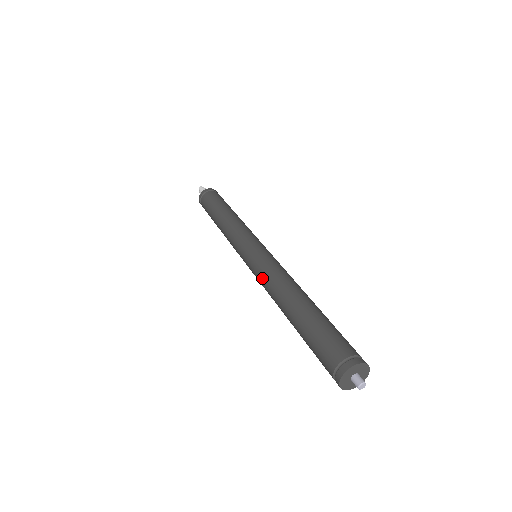
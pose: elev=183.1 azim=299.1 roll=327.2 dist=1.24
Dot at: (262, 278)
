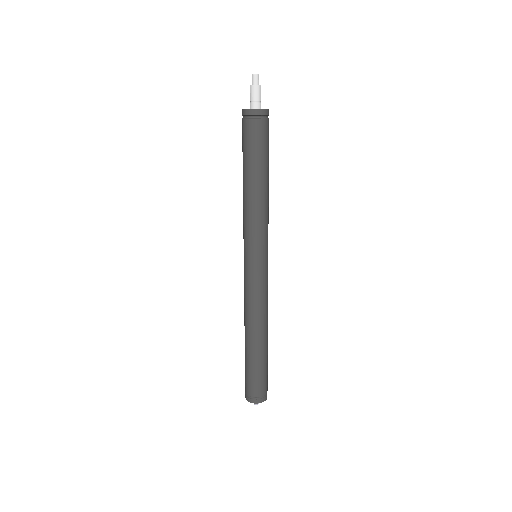
Dot at: occluded
